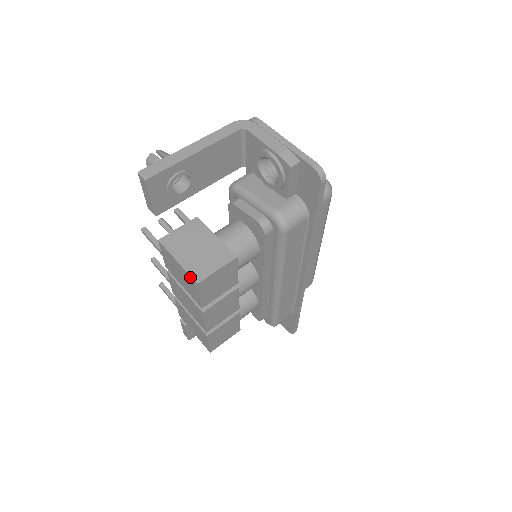
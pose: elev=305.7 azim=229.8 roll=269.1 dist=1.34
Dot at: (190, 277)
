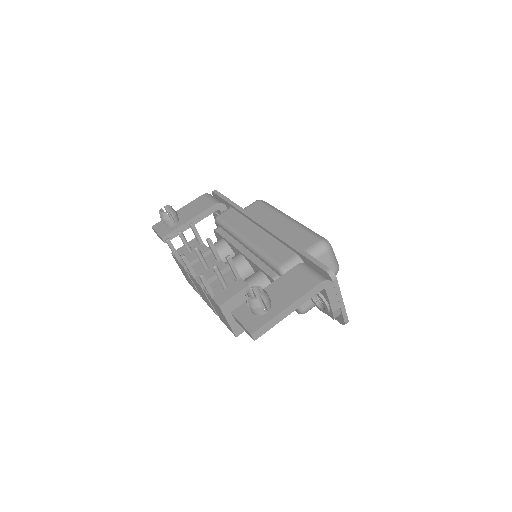
Dot at: (232, 331)
